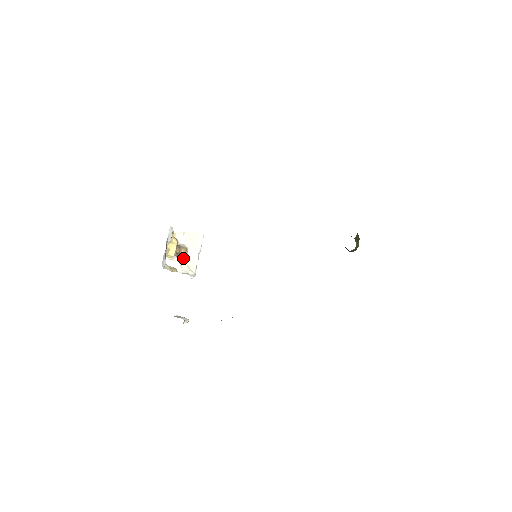
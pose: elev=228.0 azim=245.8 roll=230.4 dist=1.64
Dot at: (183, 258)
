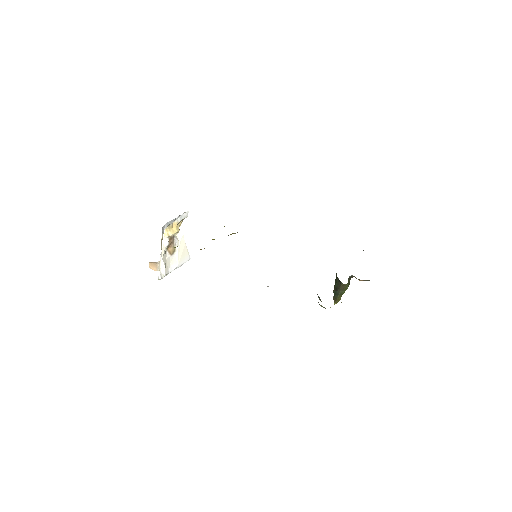
Dot at: (167, 254)
